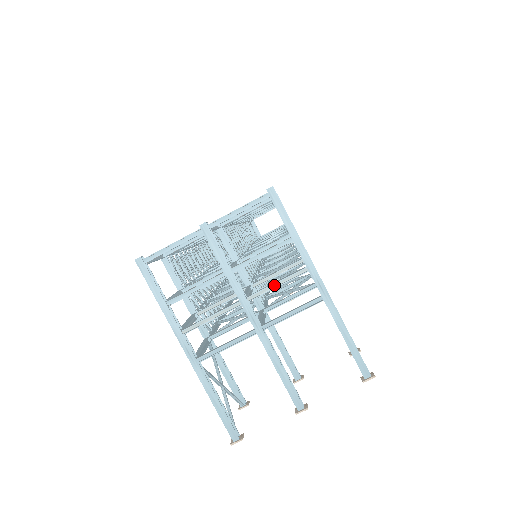
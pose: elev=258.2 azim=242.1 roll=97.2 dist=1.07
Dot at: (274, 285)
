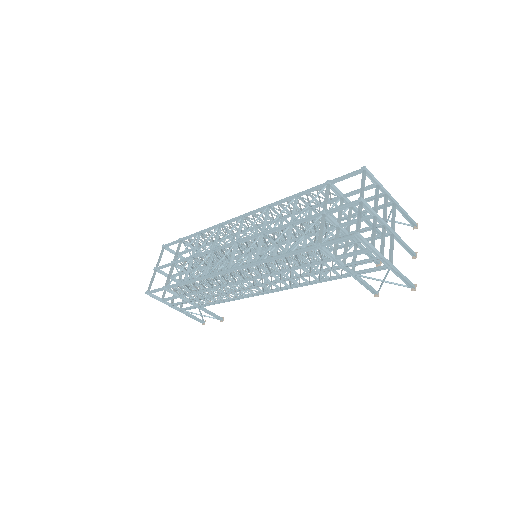
Dot at: (385, 210)
